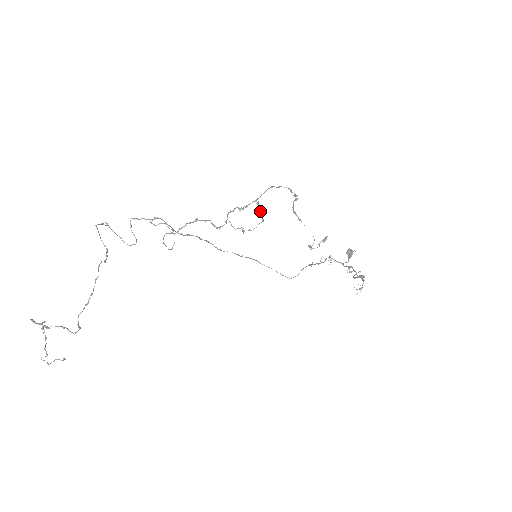
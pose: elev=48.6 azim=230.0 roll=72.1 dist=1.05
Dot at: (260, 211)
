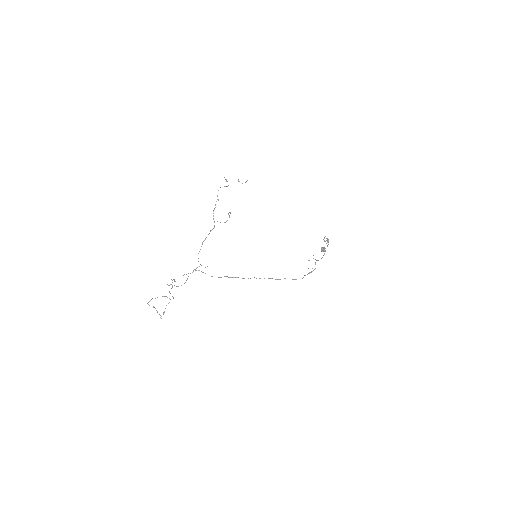
Dot at: (228, 213)
